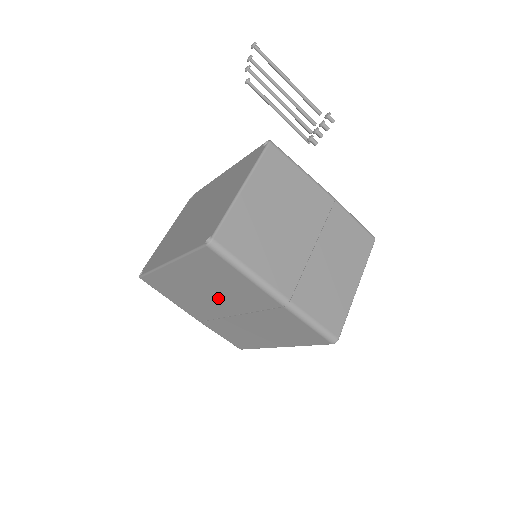
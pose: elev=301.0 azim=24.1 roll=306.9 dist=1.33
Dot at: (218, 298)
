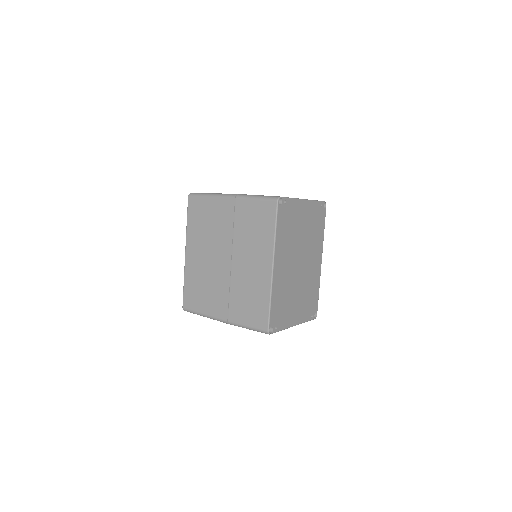
Dot at: (216, 252)
